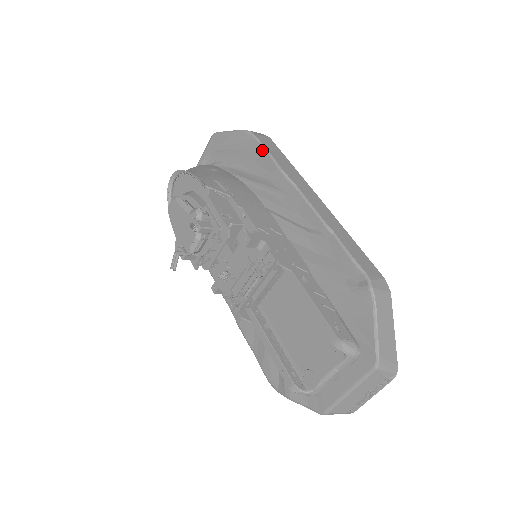
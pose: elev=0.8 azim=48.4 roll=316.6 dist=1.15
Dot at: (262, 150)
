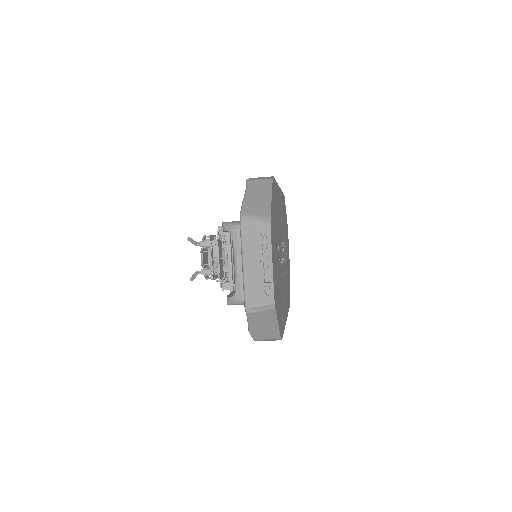
Dot at: occluded
